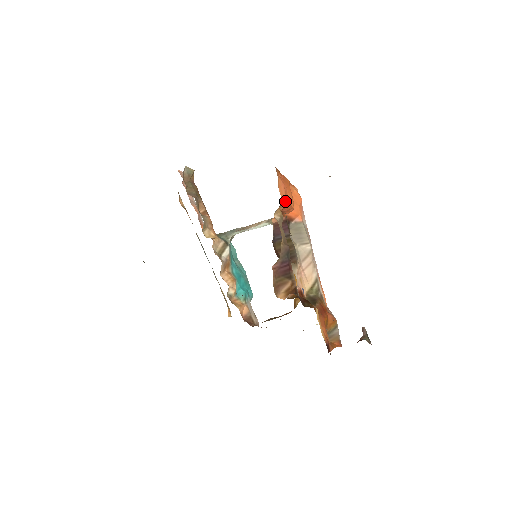
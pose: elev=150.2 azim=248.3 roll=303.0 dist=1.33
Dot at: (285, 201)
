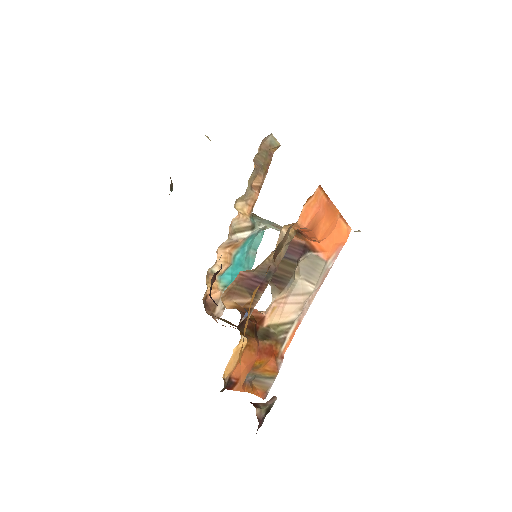
Dot at: (304, 224)
